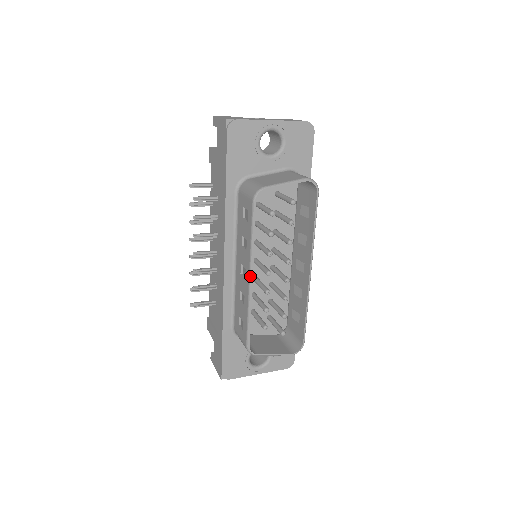
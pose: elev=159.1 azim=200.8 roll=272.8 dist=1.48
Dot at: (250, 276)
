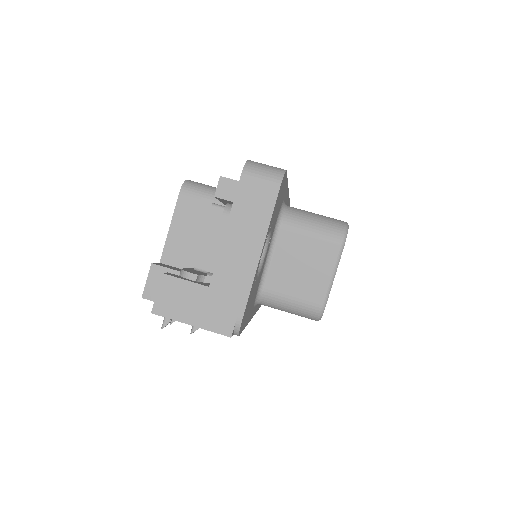
Dot at: occluded
